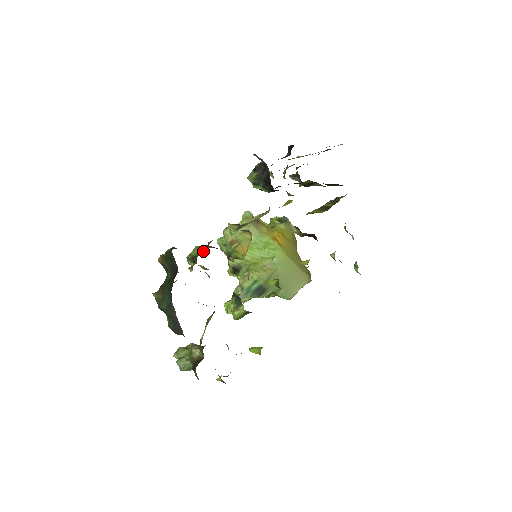
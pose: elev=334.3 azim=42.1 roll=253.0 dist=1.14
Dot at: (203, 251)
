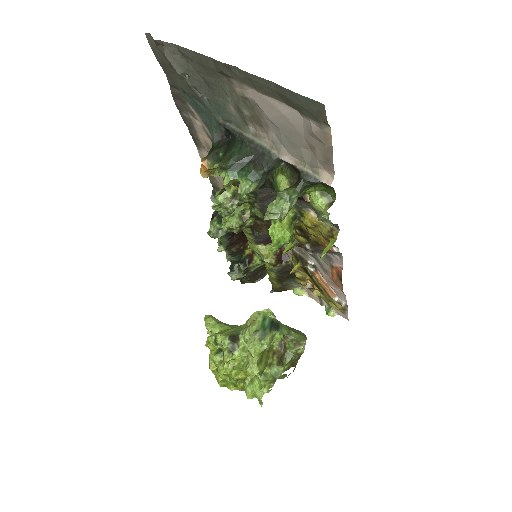
Dot at: occluded
